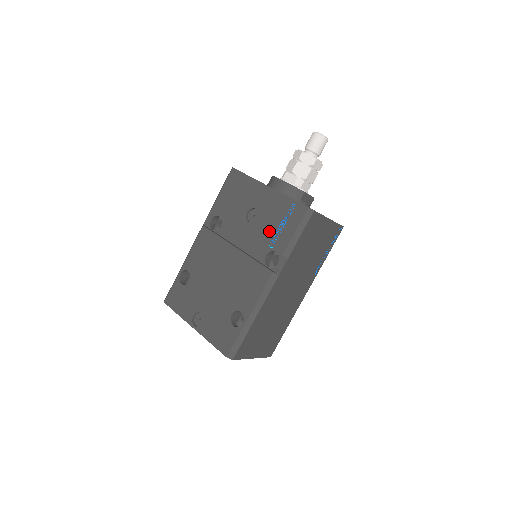
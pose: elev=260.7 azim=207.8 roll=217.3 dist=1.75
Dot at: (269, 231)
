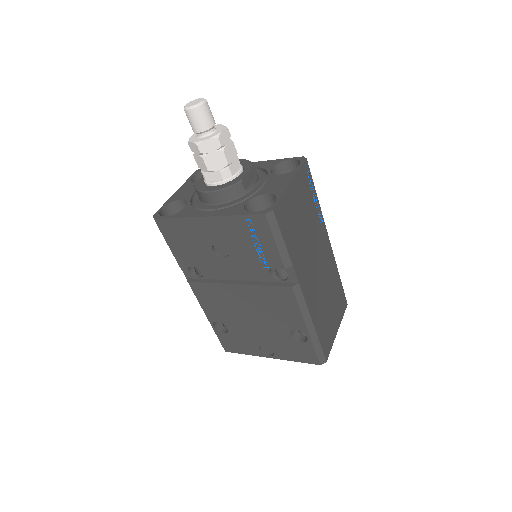
Dot at: (250, 256)
